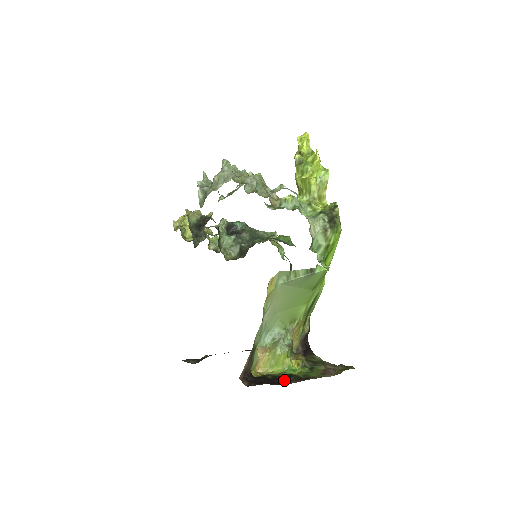
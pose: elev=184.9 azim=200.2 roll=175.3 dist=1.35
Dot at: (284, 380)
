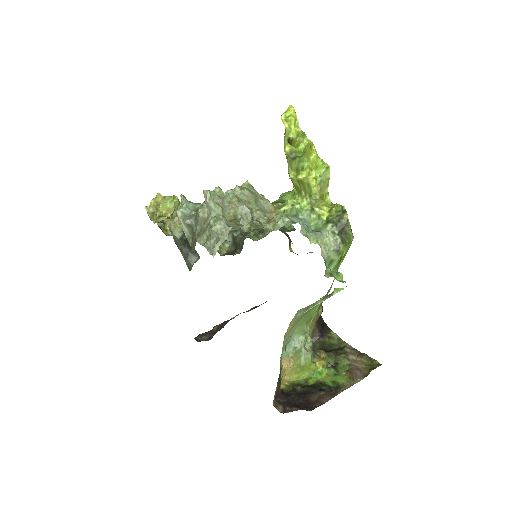
Dot at: (316, 397)
